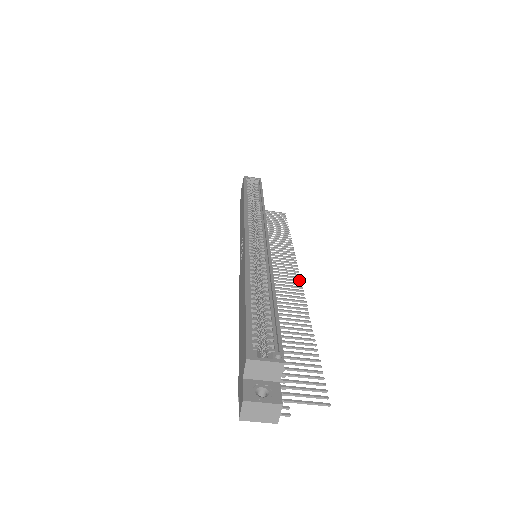
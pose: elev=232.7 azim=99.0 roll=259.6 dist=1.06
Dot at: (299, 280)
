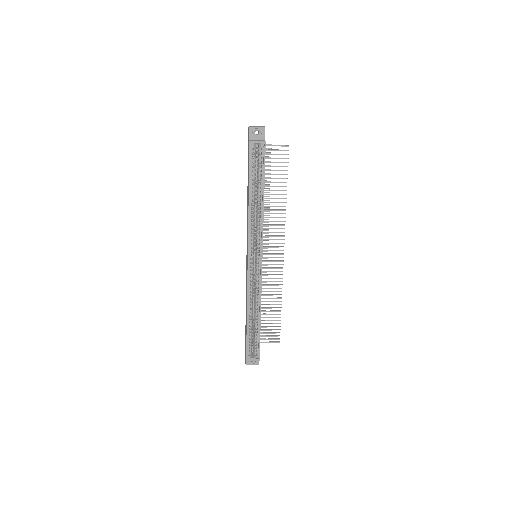
Dot at: occluded
